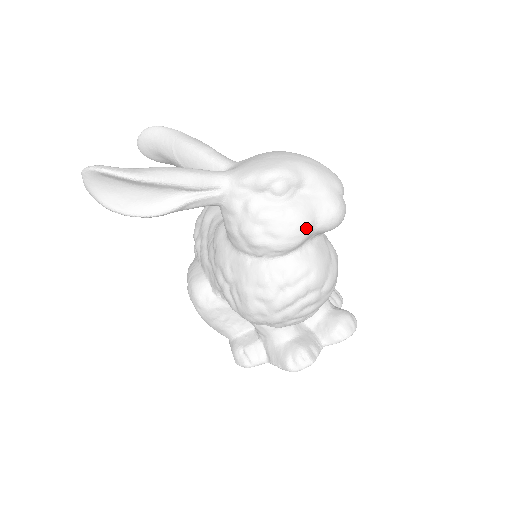
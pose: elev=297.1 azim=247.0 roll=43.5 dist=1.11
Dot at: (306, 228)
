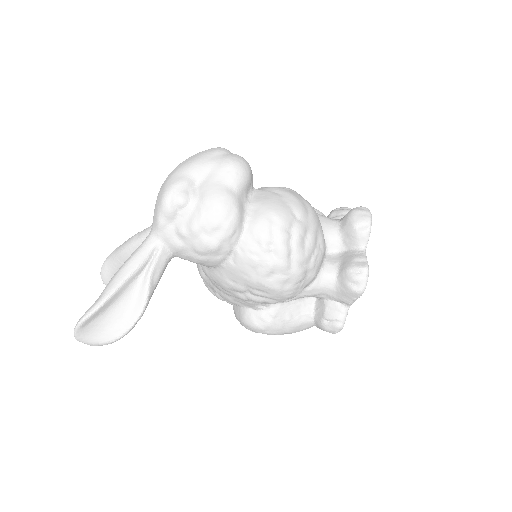
Dot at: (227, 199)
